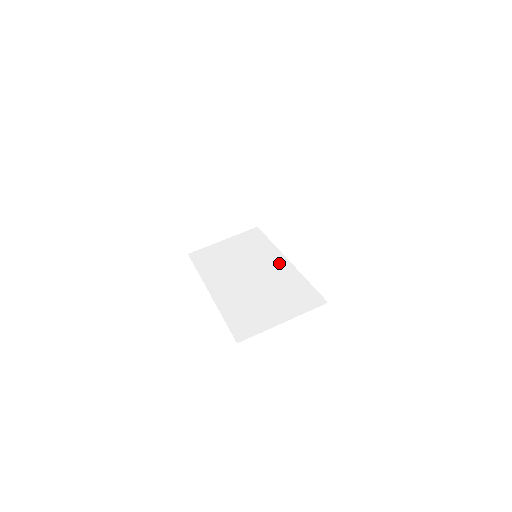
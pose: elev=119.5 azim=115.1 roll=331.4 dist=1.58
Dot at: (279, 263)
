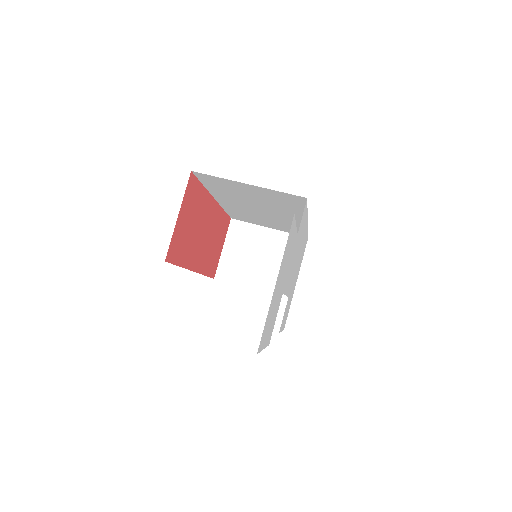
Dot at: occluded
